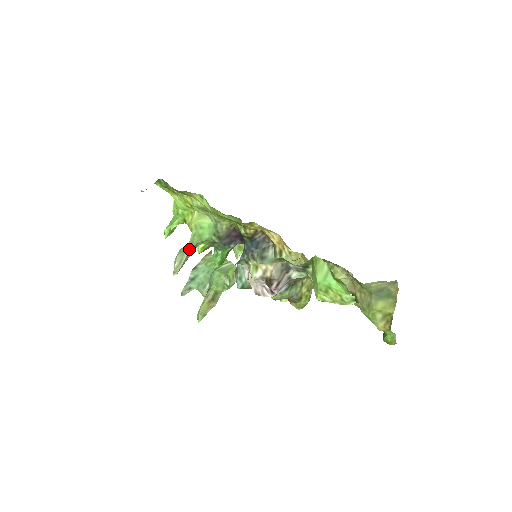
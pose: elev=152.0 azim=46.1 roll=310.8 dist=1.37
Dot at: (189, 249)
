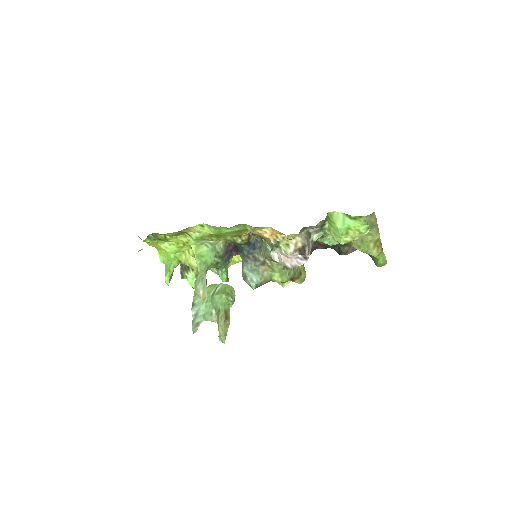
Dot at: (204, 276)
